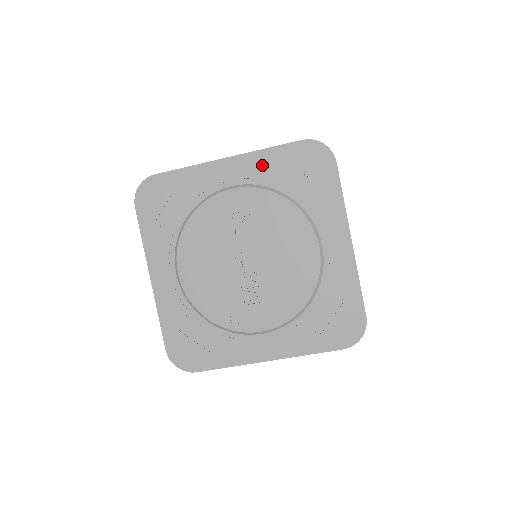
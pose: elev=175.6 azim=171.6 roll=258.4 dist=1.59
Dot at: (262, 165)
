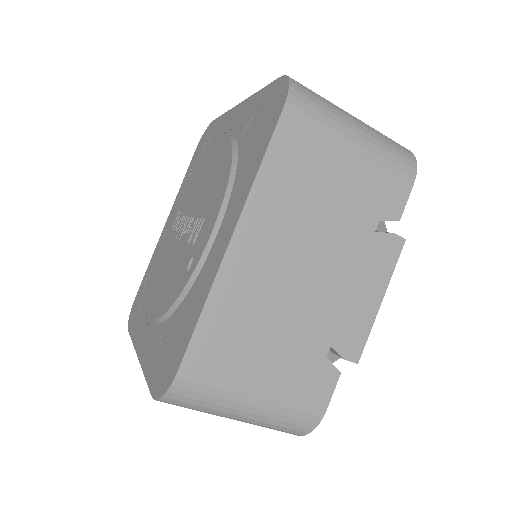
Dot at: (182, 191)
